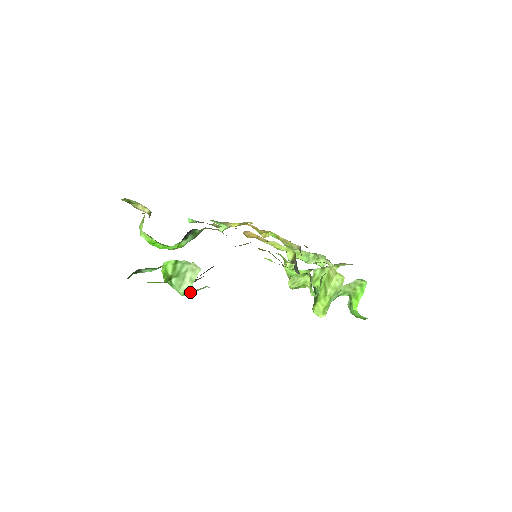
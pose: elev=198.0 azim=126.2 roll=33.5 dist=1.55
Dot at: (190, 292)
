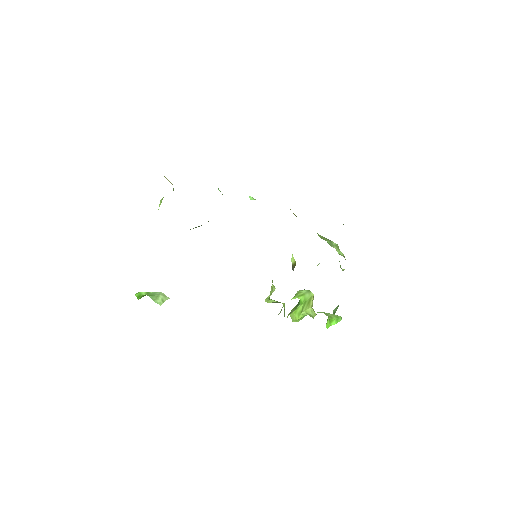
Dot at: occluded
